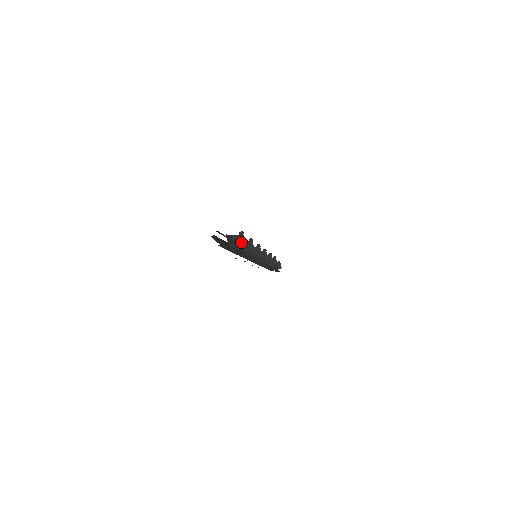
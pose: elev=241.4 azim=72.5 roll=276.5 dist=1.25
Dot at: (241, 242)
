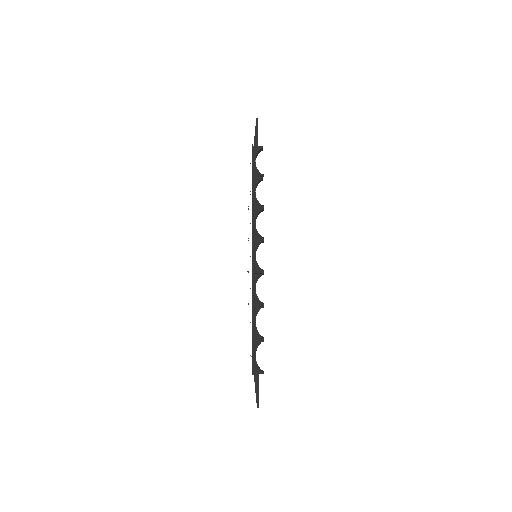
Dot at: (261, 174)
